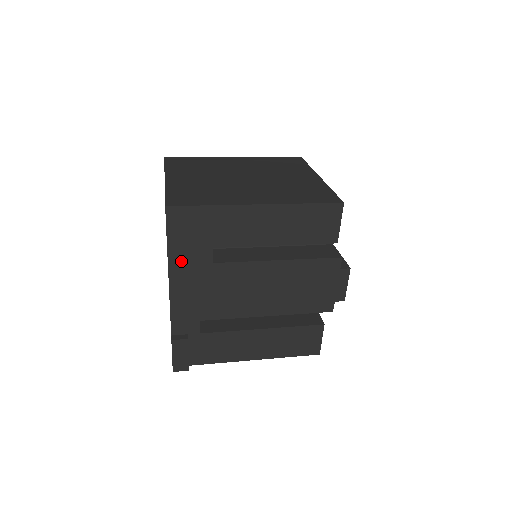
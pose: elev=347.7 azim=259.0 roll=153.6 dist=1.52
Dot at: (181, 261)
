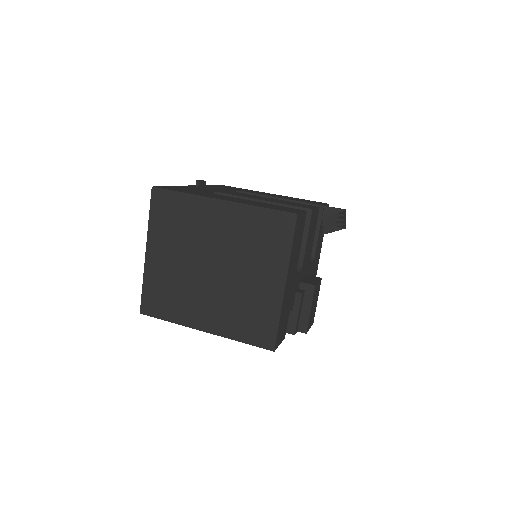
Dot at: occluded
